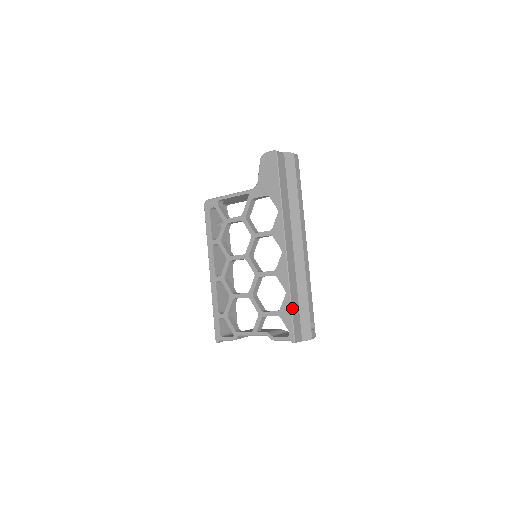
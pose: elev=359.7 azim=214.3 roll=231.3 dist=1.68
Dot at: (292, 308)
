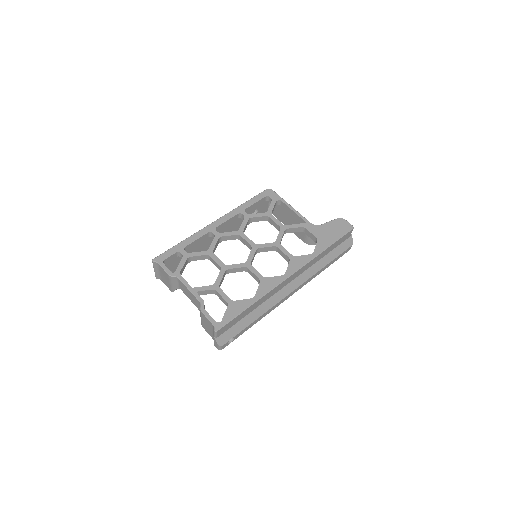
Dot at: (244, 311)
